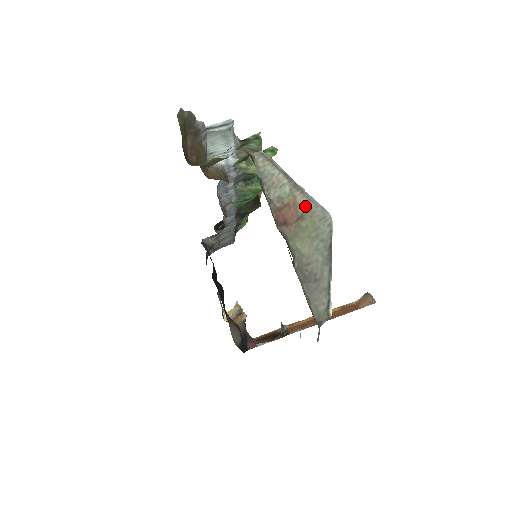
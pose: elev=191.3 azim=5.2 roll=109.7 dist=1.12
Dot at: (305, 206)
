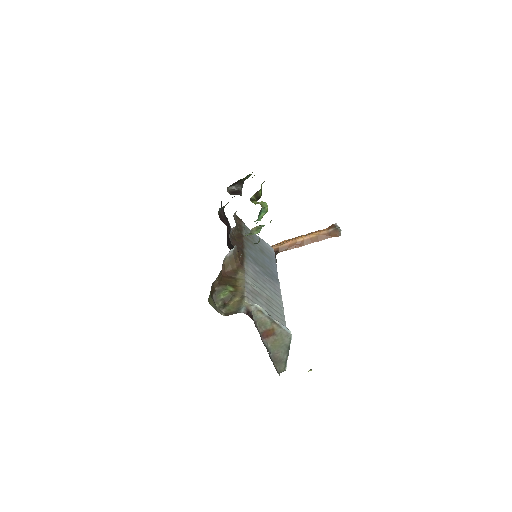
Dot at: (278, 330)
